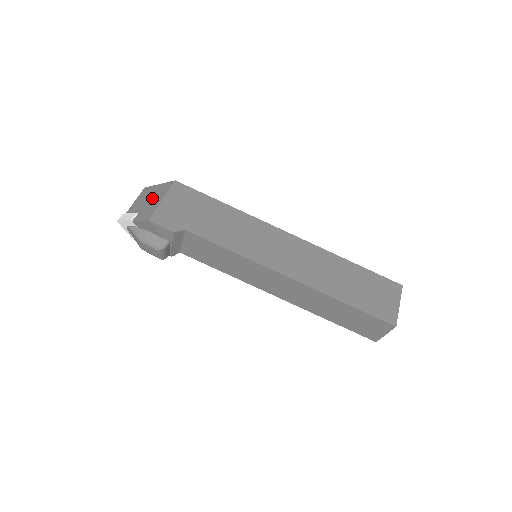
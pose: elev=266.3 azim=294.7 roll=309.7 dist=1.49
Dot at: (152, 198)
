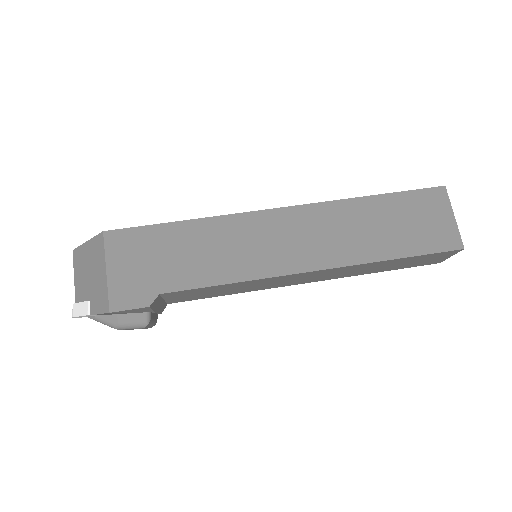
Dot at: (92, 270)
